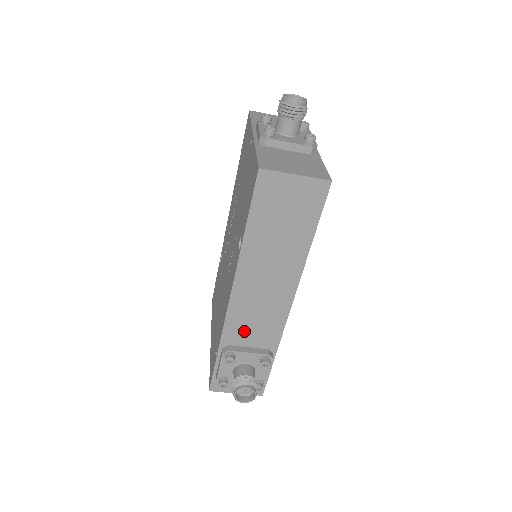
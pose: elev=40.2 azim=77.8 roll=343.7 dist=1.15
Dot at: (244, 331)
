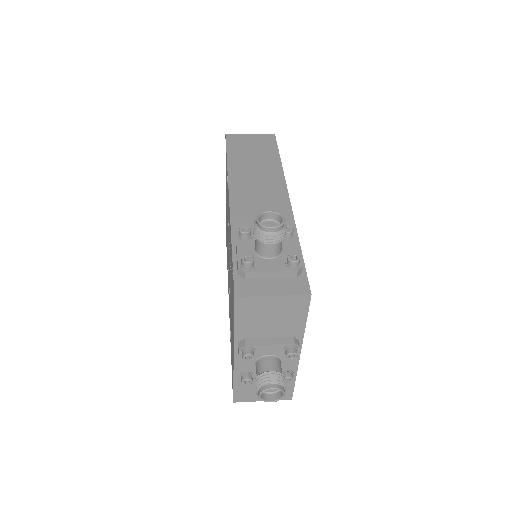
Dot at: occluded
